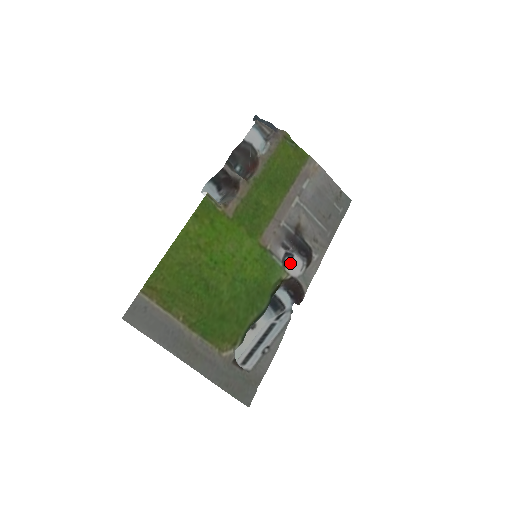
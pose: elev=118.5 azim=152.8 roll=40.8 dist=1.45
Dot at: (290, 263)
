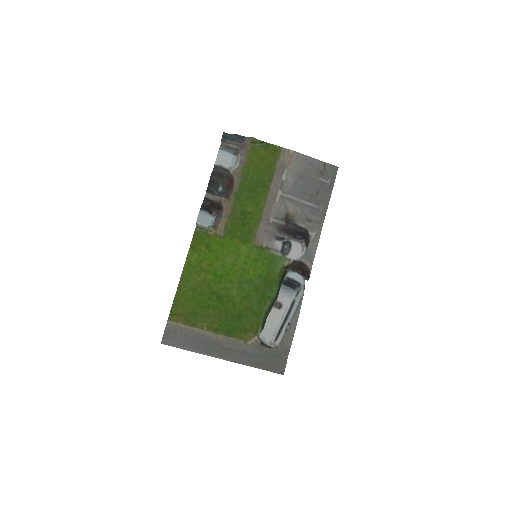
Dot at: (290, 249)
